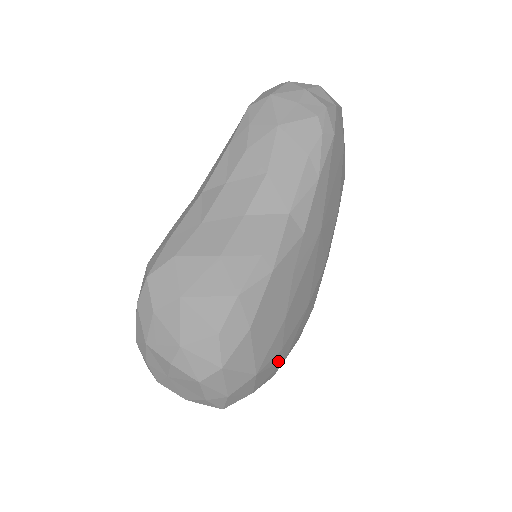
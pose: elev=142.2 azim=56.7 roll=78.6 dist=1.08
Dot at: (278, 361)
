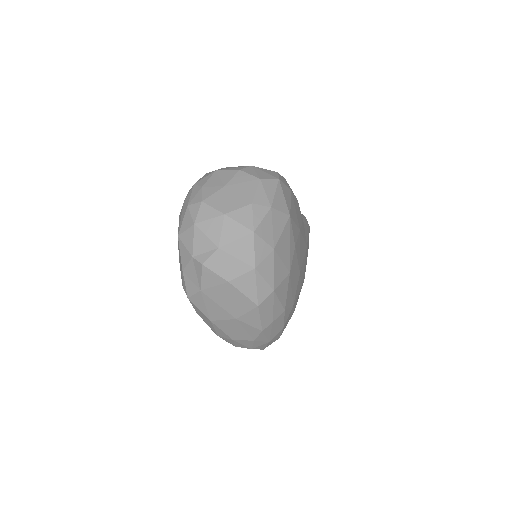
Dot at: (290, 255)
